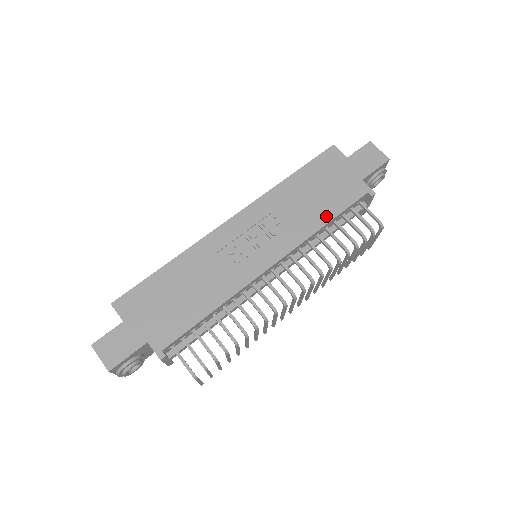
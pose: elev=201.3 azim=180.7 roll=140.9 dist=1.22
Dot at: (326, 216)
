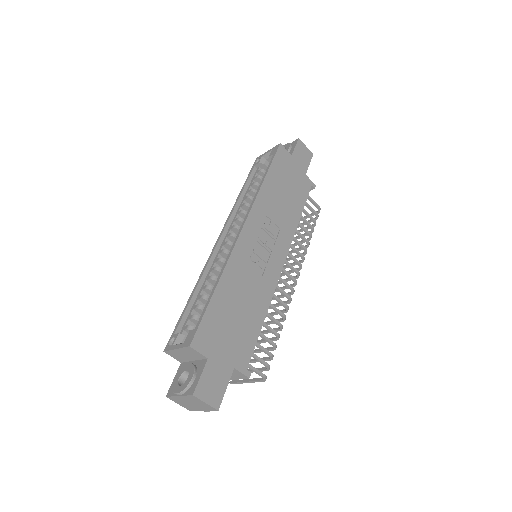
Dot at: (298, 211)
